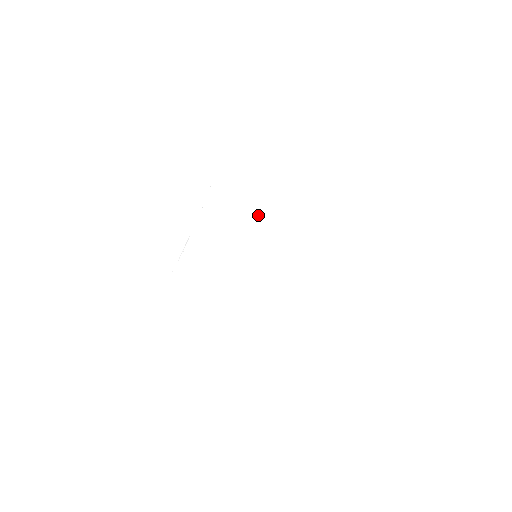
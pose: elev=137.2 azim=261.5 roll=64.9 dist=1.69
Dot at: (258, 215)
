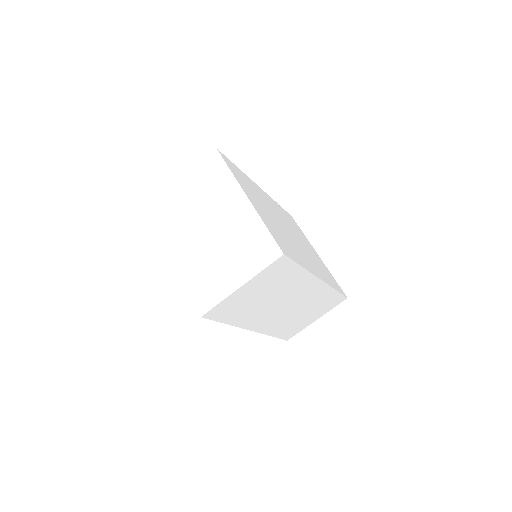
Dot at: (295, 235)
